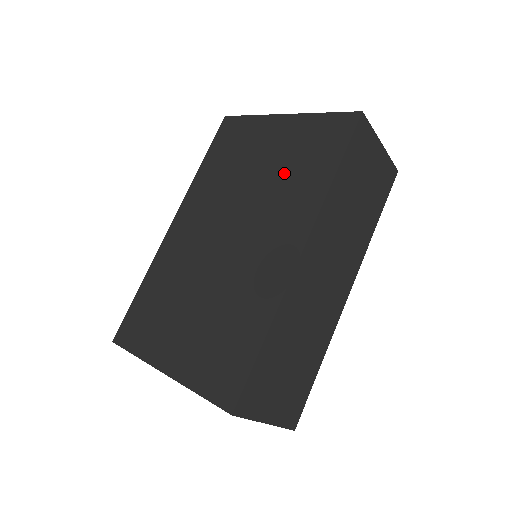
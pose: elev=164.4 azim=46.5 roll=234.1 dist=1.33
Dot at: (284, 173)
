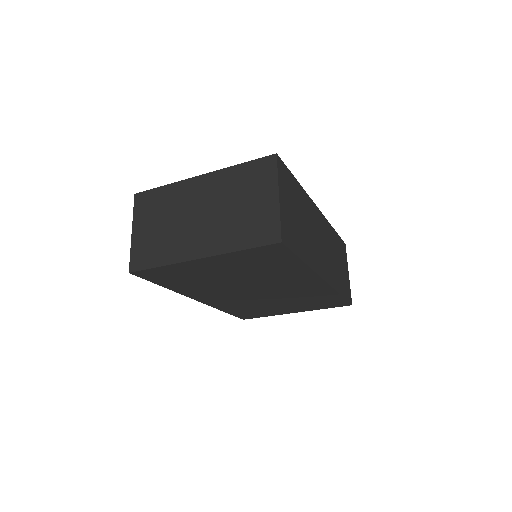
Dot at: occluded
